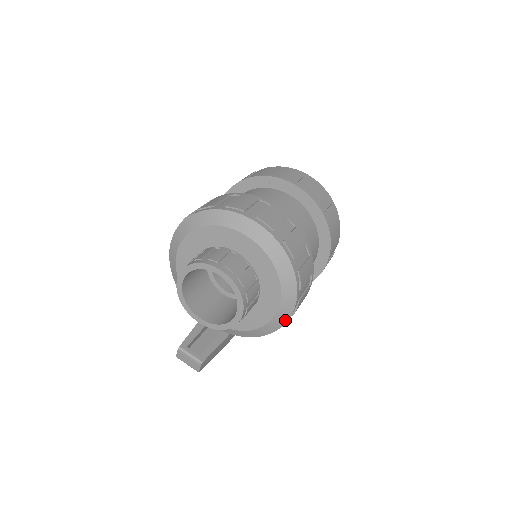
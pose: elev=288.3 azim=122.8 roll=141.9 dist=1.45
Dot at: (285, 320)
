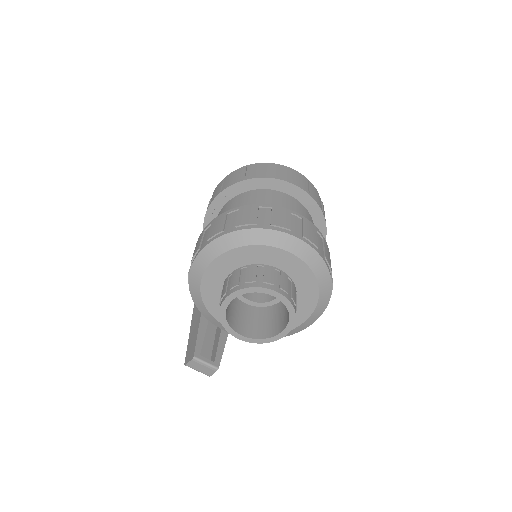
Dot at: (310, 324)
